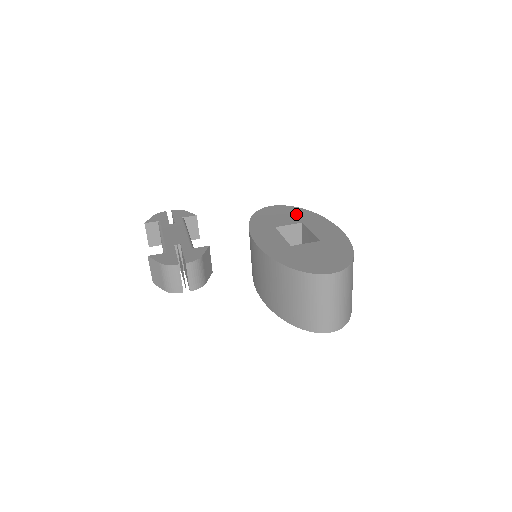
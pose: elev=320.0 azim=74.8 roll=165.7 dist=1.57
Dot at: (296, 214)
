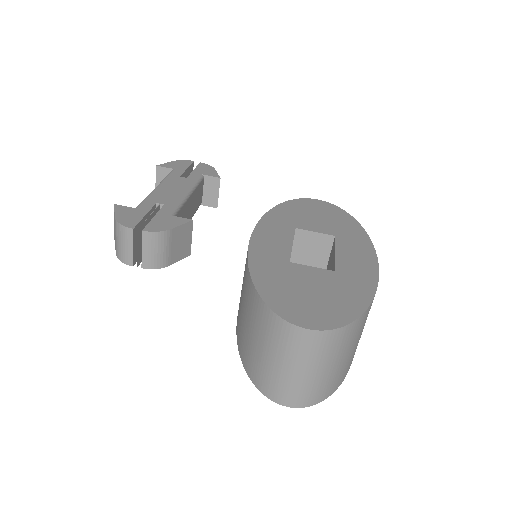
Dot at: (338, 221)
